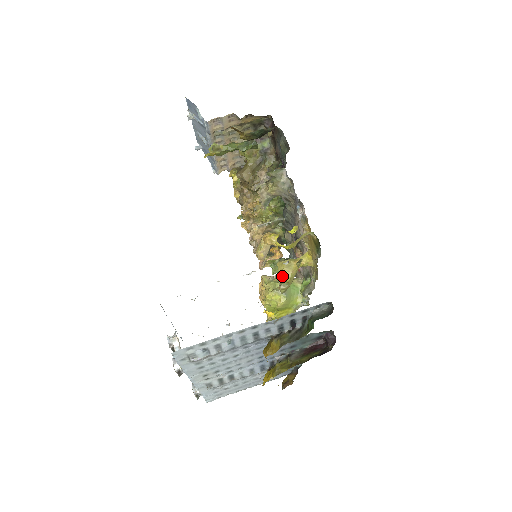
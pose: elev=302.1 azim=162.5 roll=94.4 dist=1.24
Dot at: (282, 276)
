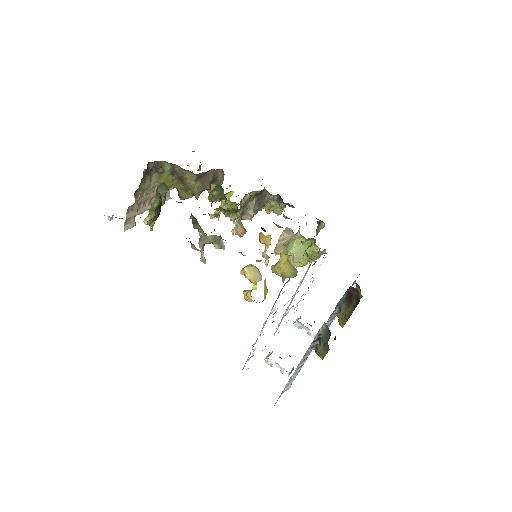
Dot at: occluded
